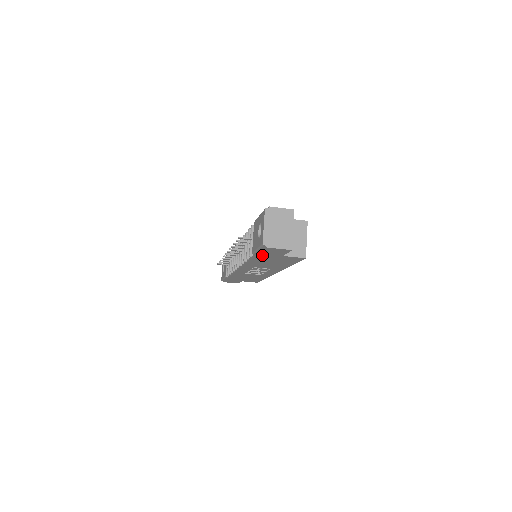
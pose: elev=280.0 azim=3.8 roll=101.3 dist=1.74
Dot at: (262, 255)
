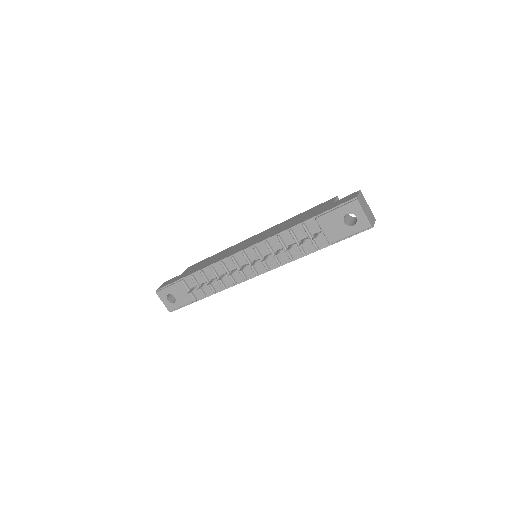
Dot at: occluded
